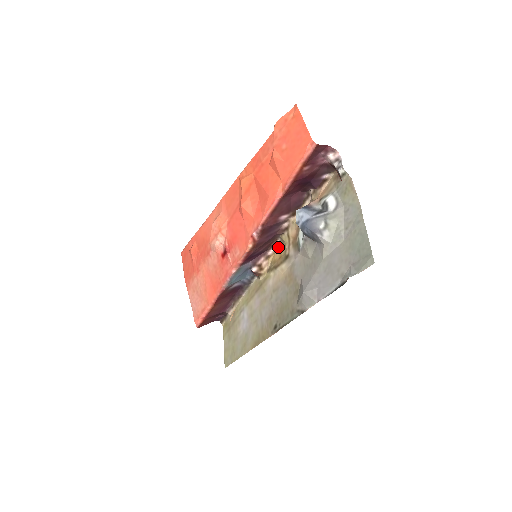
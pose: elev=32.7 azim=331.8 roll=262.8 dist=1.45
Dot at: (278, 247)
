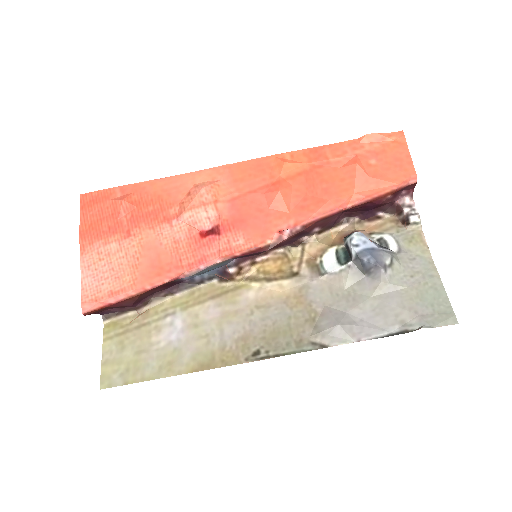
Dot at: (273, 257)
